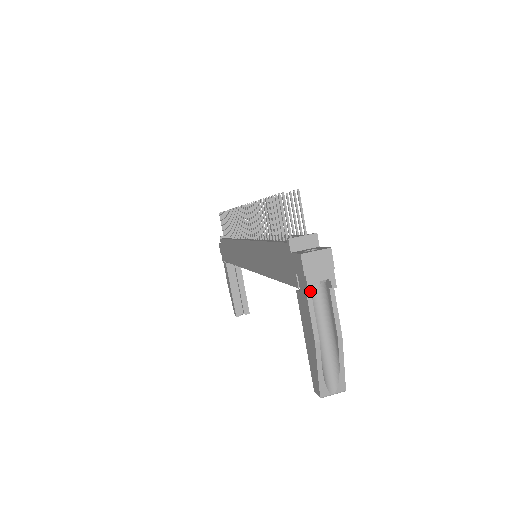
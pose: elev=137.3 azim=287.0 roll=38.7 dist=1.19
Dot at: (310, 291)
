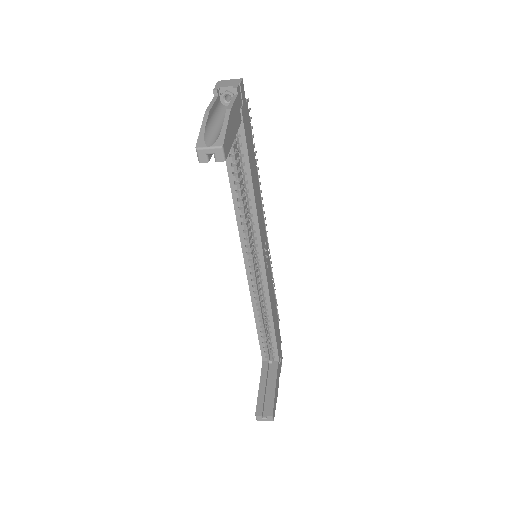
Dot at: (215, 90)
